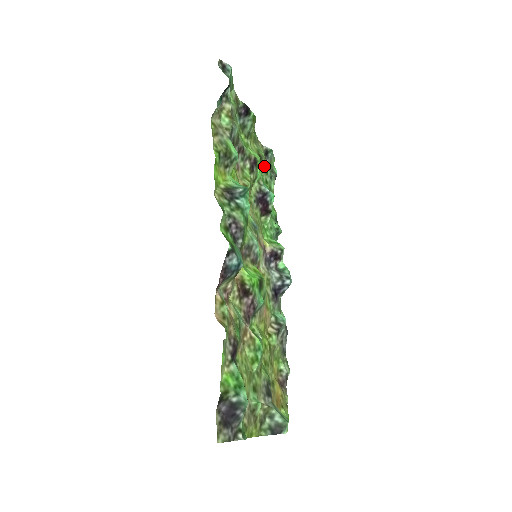
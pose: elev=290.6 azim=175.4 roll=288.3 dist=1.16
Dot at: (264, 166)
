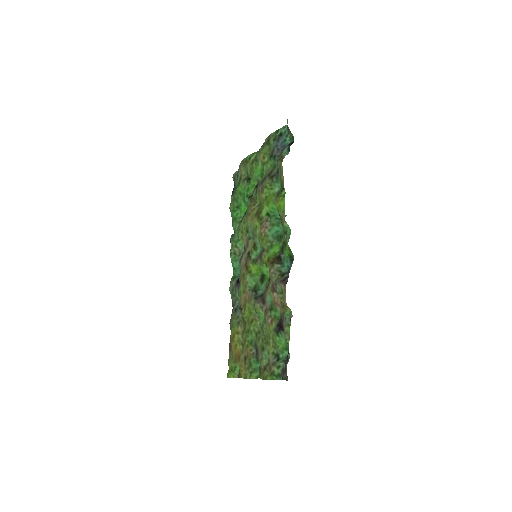
Dot at: (239, 181)
